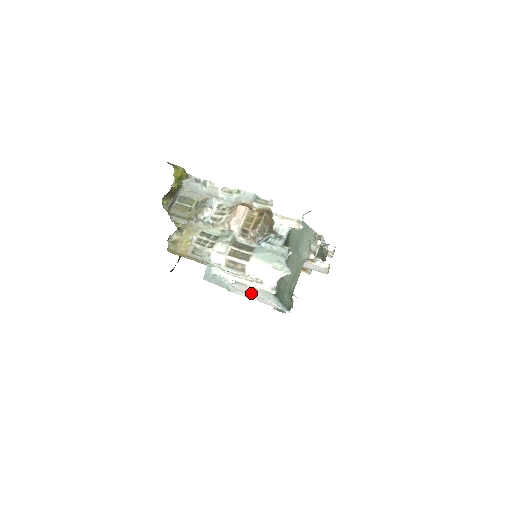
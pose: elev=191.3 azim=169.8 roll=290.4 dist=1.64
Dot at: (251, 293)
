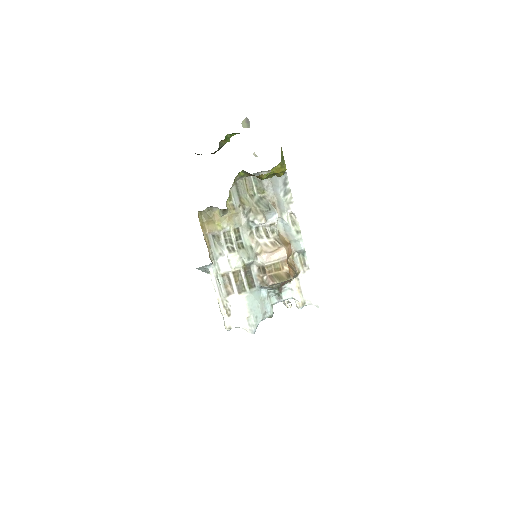
Dot at: occluded
